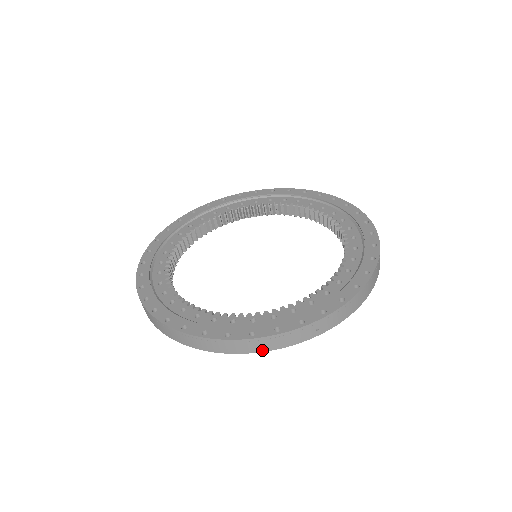
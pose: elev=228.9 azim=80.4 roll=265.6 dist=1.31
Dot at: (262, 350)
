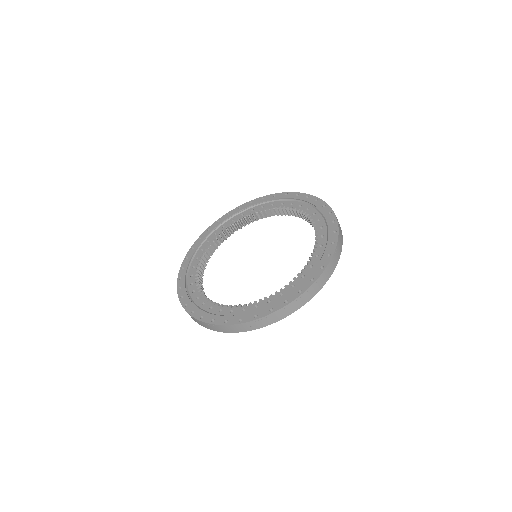
Dot at: (220, 331)
